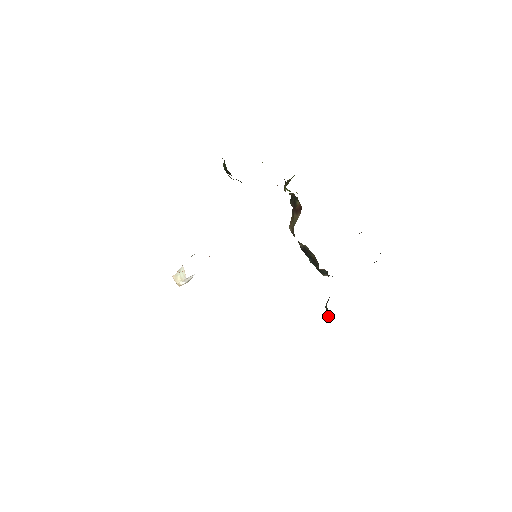
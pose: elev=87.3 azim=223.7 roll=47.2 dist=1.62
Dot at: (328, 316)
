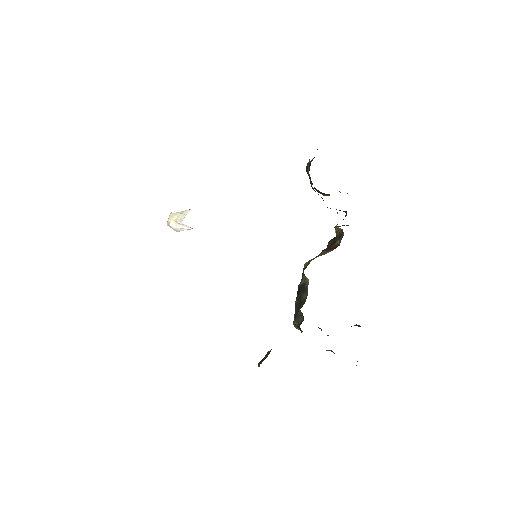
Dot at: (263, 360)
